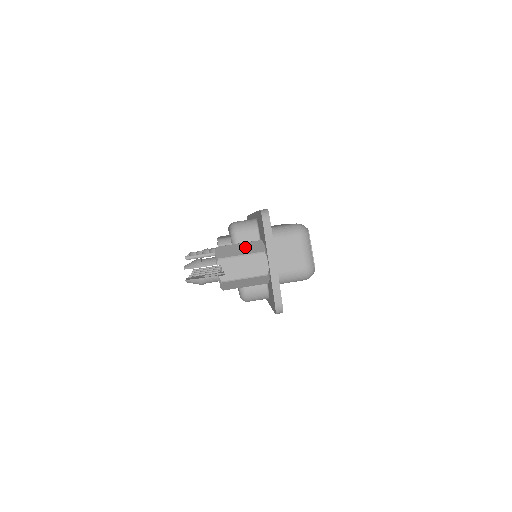
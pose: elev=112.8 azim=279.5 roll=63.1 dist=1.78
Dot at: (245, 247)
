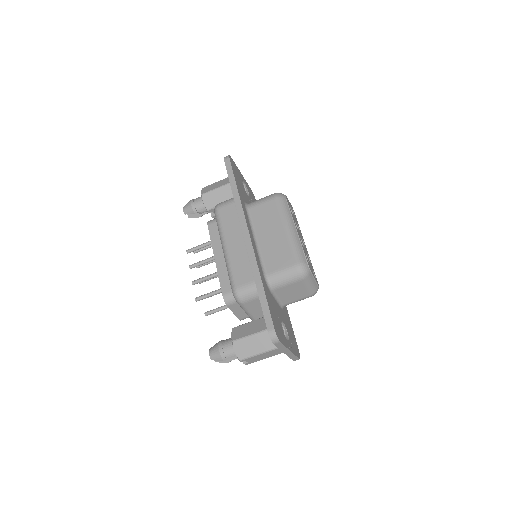
Dot at: (259, 342)
